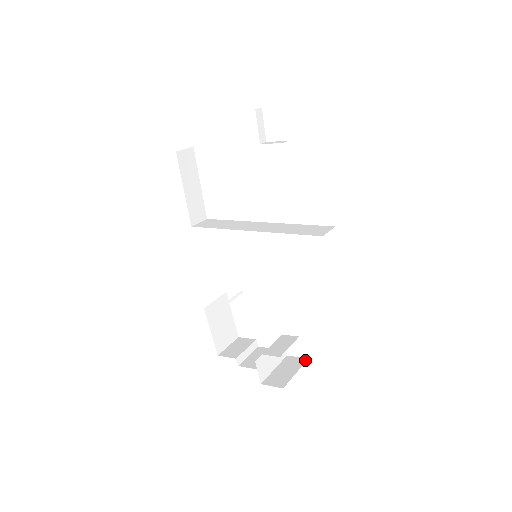
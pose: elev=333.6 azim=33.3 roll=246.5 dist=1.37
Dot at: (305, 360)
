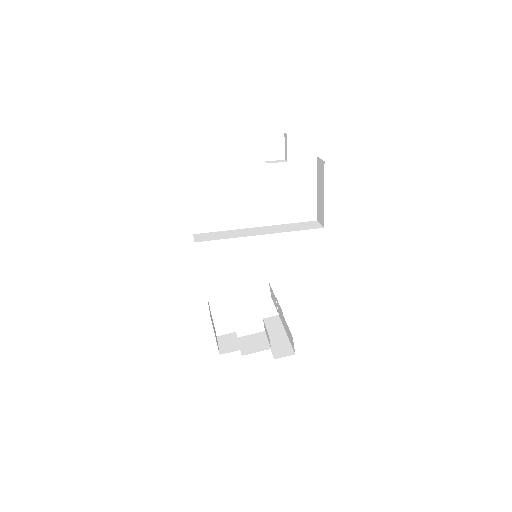
Dot at: (285, 332)
